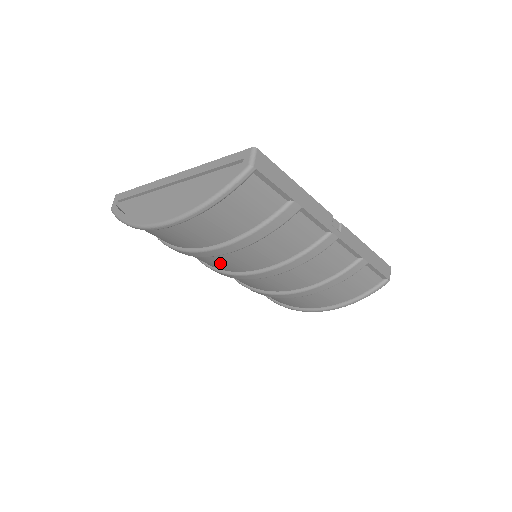
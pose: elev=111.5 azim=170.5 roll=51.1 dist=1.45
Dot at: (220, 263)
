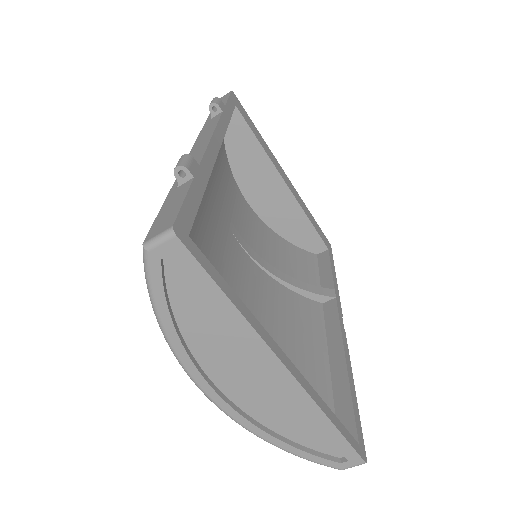
Dot at: occluded
